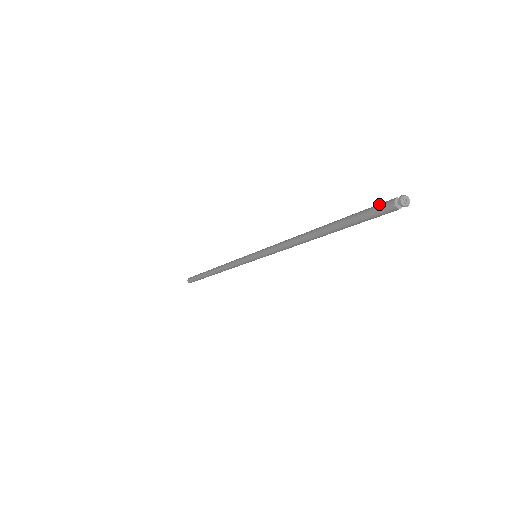
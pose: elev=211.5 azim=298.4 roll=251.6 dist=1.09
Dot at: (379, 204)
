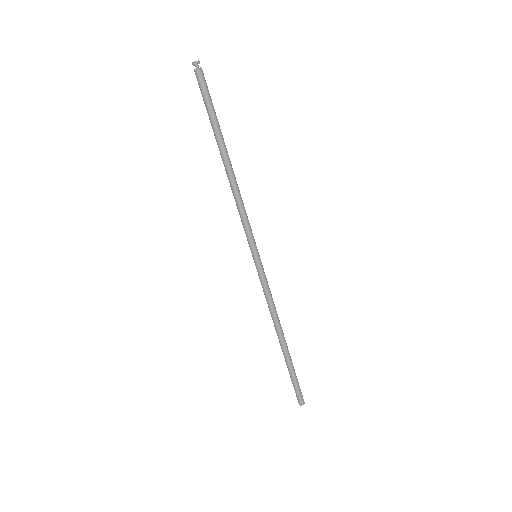
Dot at: (200, 85)
